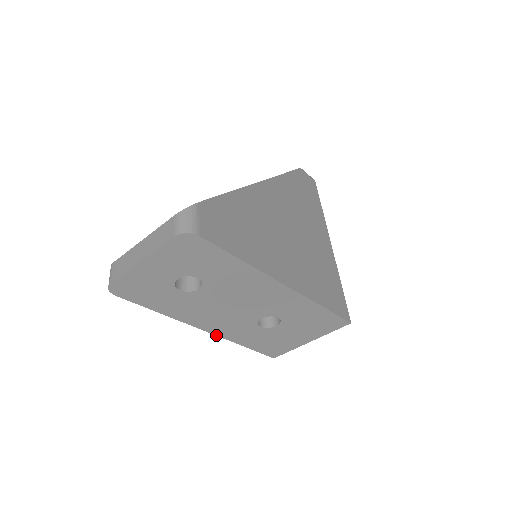
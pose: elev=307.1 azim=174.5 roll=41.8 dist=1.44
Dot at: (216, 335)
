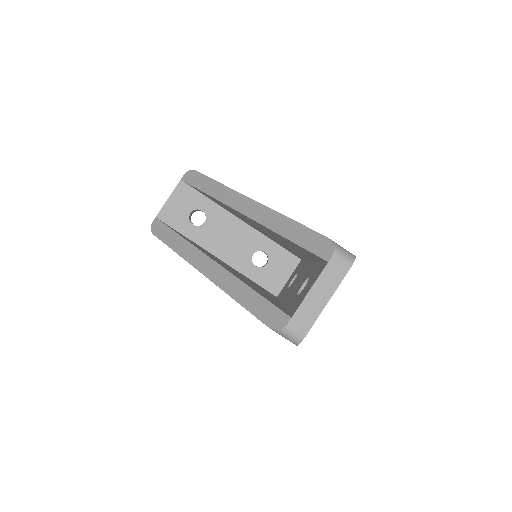
Dot at: occluded
